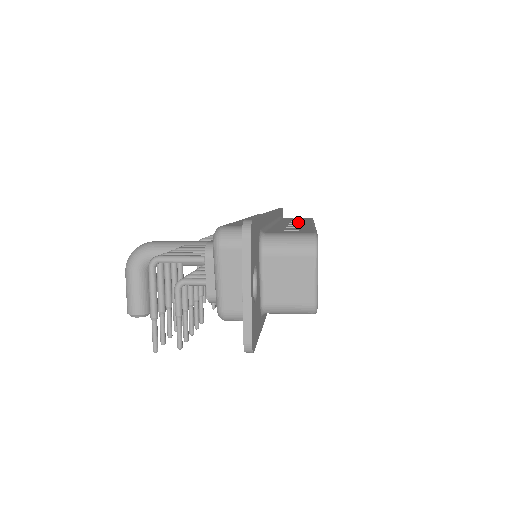
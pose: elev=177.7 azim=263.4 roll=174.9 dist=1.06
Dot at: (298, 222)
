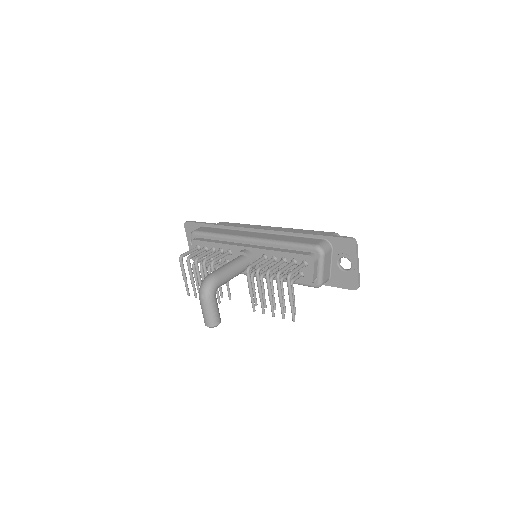
Dot at: occluded
